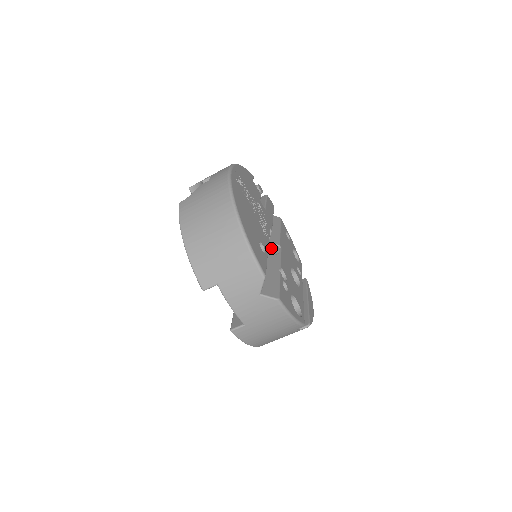
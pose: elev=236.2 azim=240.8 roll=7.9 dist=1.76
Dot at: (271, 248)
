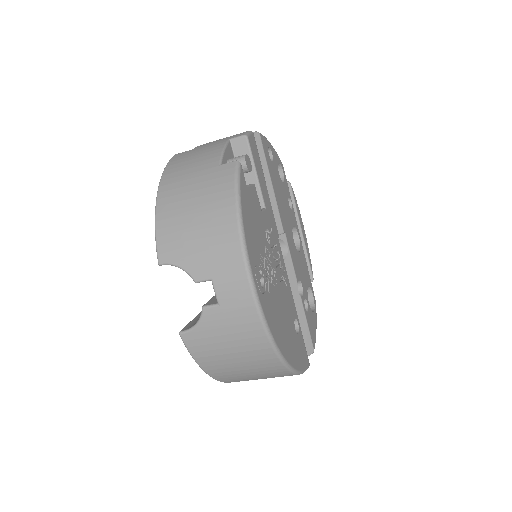
Dot at: occluded
